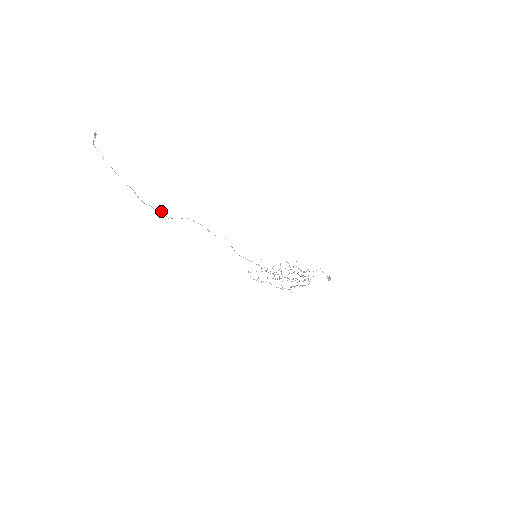
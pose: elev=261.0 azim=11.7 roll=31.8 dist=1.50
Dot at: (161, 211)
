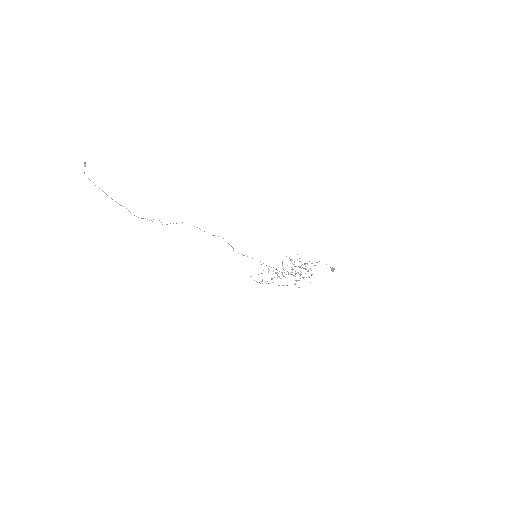
Dot at: occluded
